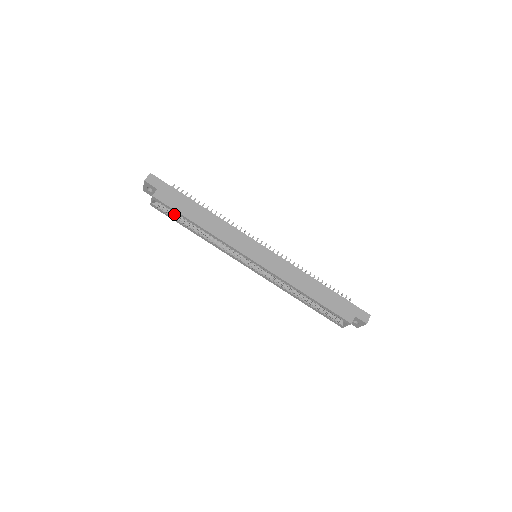
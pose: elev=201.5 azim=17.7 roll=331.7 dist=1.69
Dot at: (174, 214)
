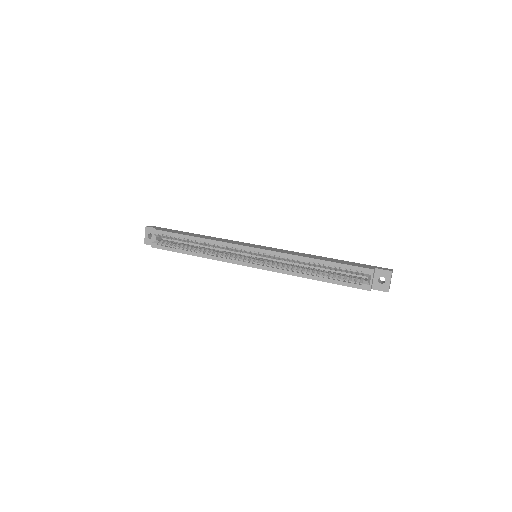
Dot at: (173, 244)
